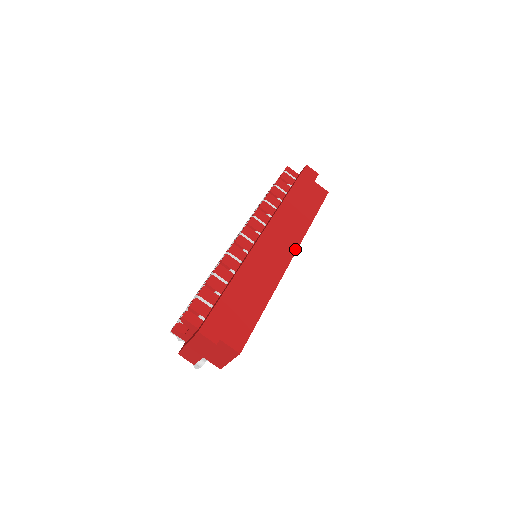
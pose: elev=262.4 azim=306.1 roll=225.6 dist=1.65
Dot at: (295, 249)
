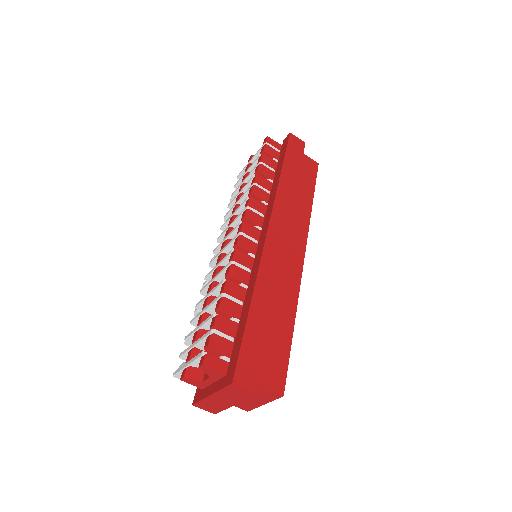
Dot at: (304, 242)
